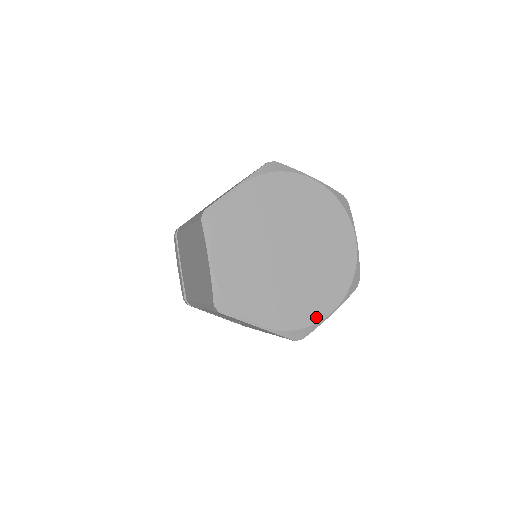
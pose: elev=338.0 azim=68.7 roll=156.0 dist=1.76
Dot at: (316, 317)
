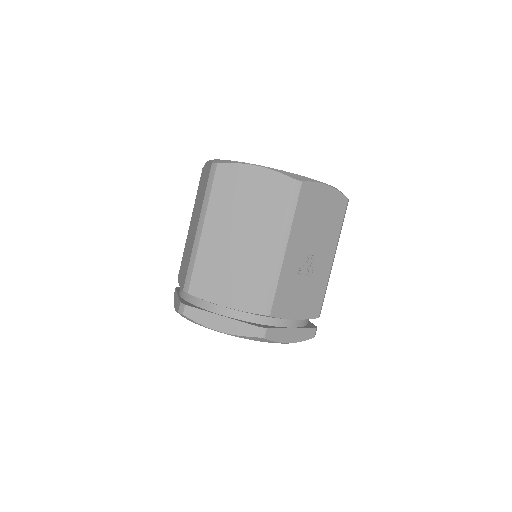
Dot at: occluded
